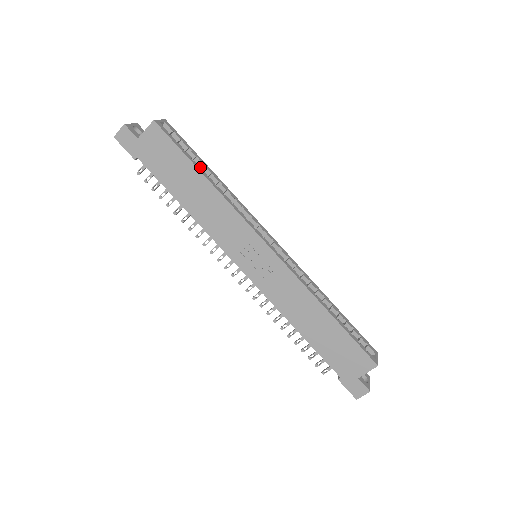
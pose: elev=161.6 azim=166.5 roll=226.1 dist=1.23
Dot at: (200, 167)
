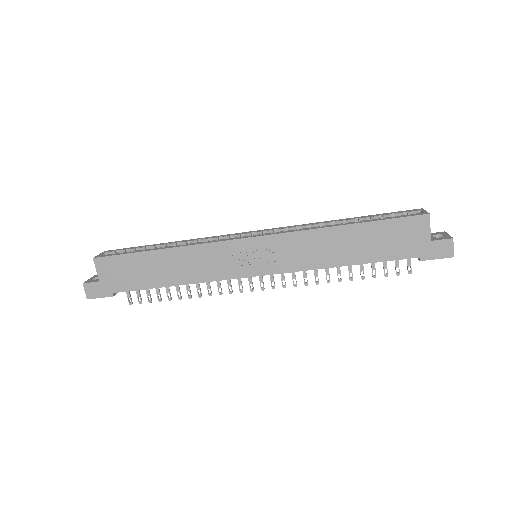
Dot at: occluded
